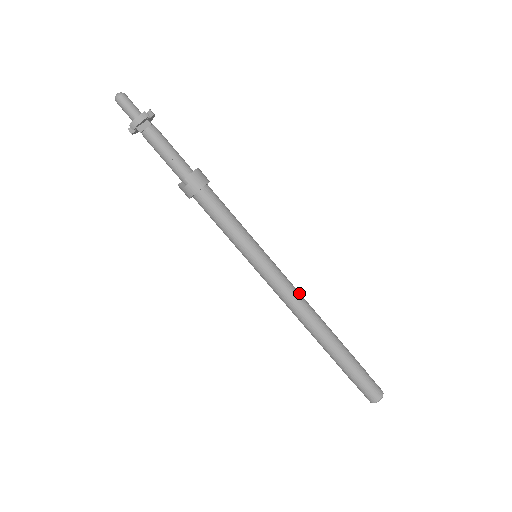
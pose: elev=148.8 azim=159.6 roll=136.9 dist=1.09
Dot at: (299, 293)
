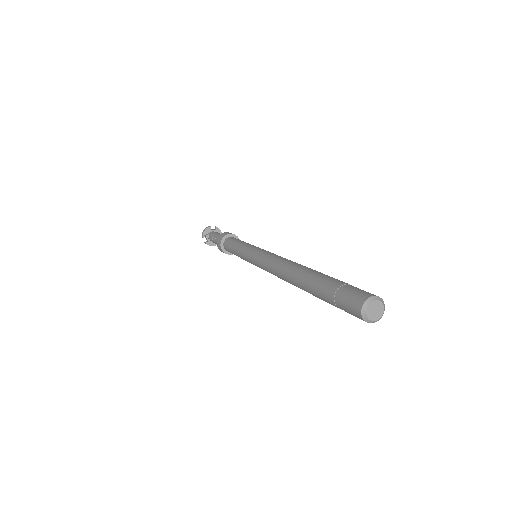
Dot at: (282, 257)
